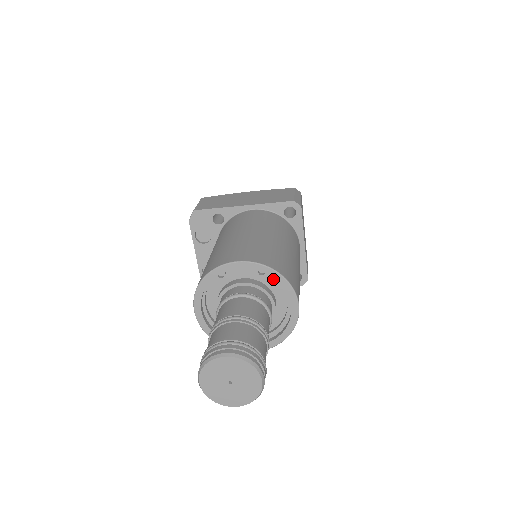
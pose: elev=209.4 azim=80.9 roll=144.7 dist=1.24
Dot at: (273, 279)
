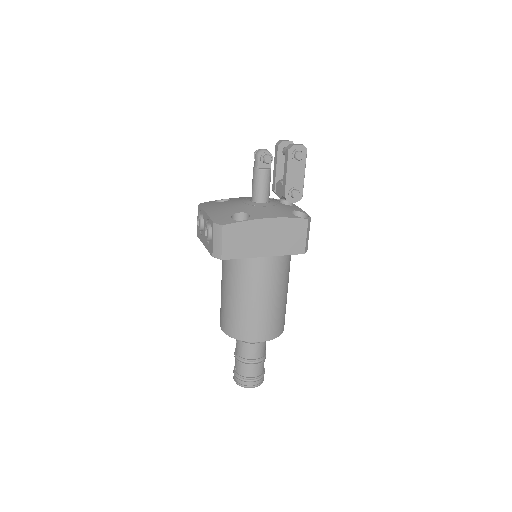
Dot at: occluded
